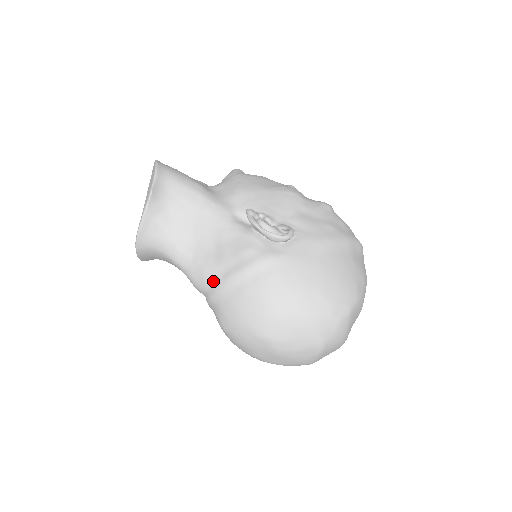
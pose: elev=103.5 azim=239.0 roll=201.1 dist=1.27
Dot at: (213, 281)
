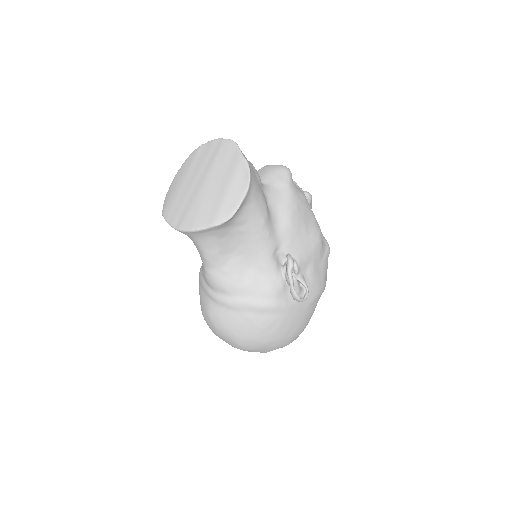
Dot at: (229, 294)
